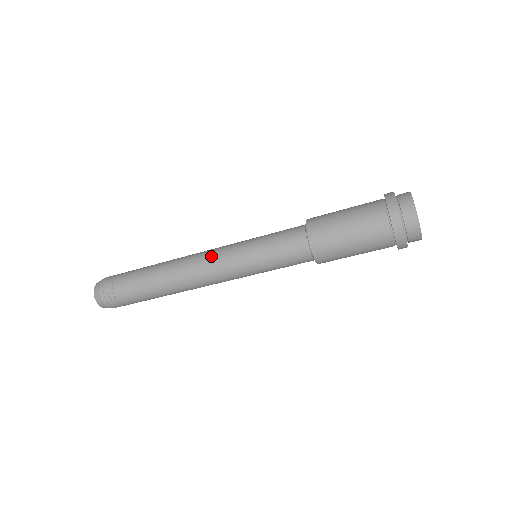
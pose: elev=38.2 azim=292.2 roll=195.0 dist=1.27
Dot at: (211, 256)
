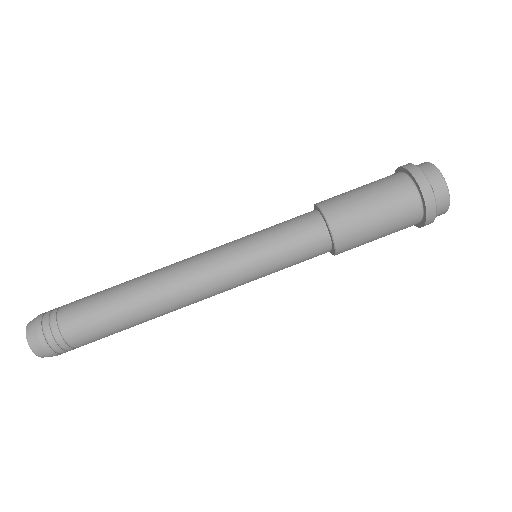
Dot at: occluded
